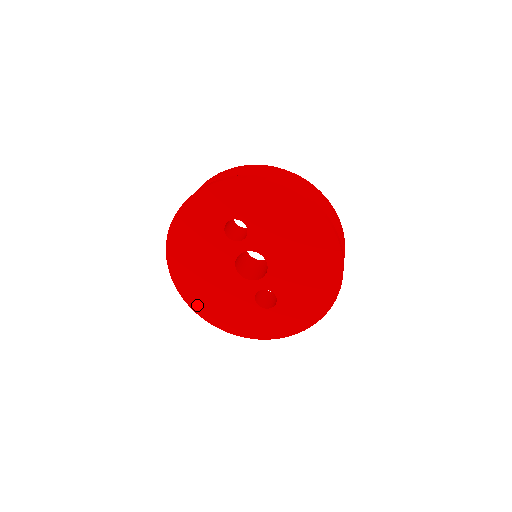
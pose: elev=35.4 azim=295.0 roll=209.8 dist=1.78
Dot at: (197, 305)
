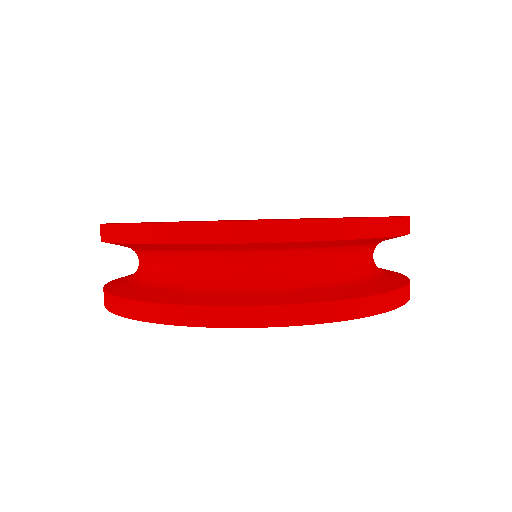
Dot at: occluded
